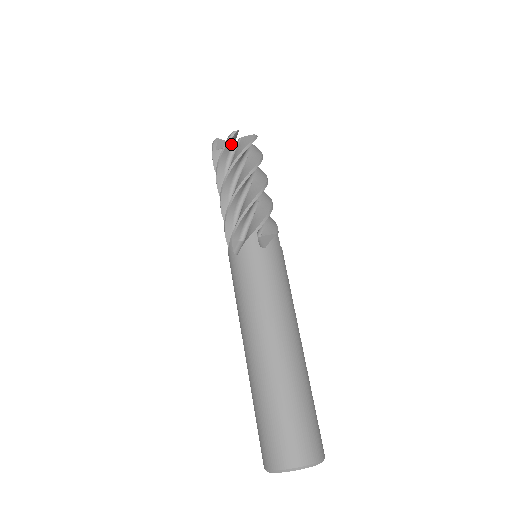
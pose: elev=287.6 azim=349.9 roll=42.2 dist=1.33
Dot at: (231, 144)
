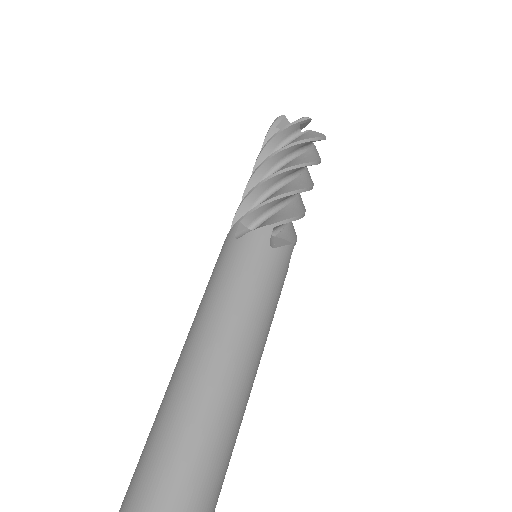
Dot at: (296, 128)
